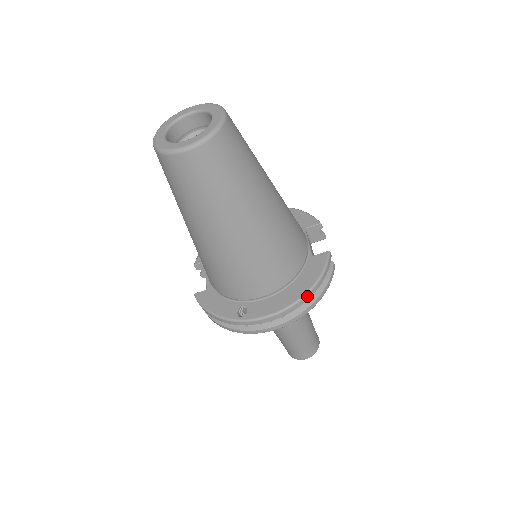
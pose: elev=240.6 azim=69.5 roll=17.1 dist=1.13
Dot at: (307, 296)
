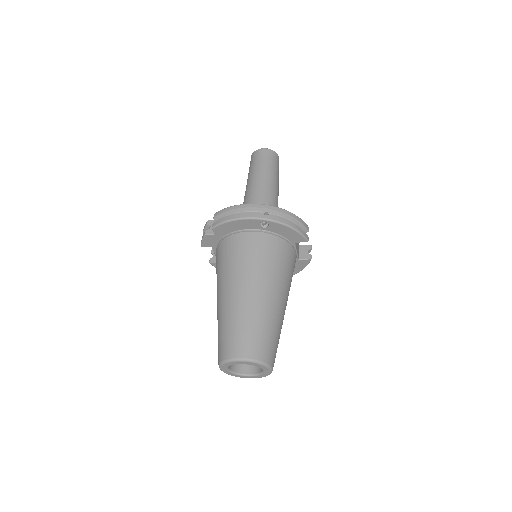
Dot at: occluded
